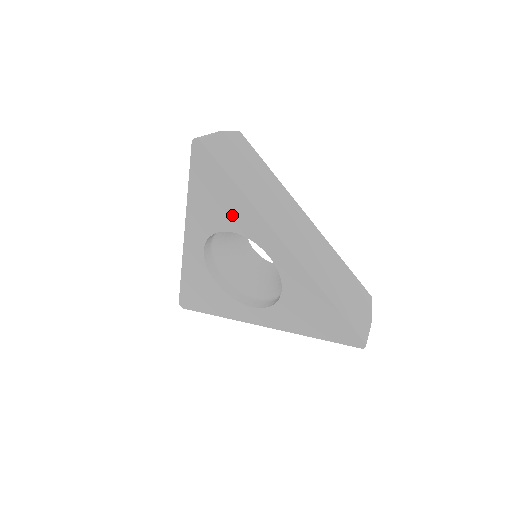
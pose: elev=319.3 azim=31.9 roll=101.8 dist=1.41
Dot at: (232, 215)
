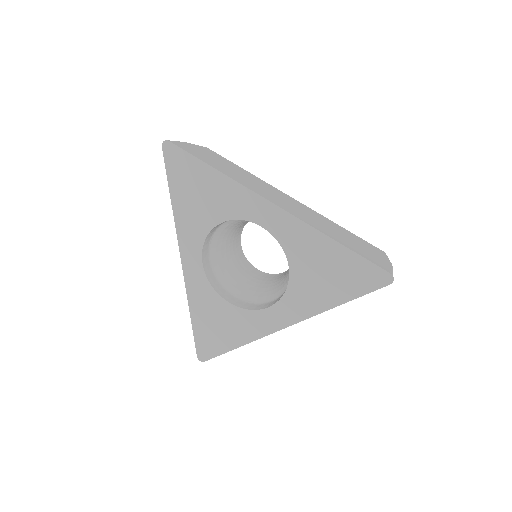
Dot at: (216, 202)
